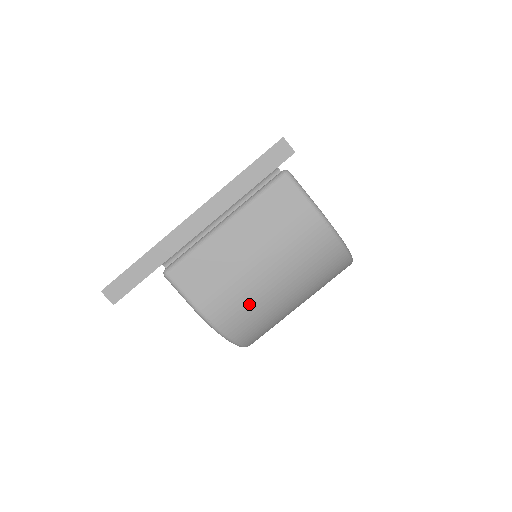
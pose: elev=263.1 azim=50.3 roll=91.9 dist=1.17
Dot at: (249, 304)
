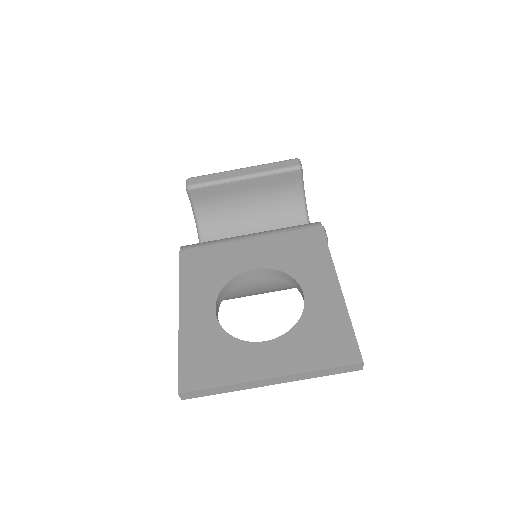
Dot at: (234, 296)
